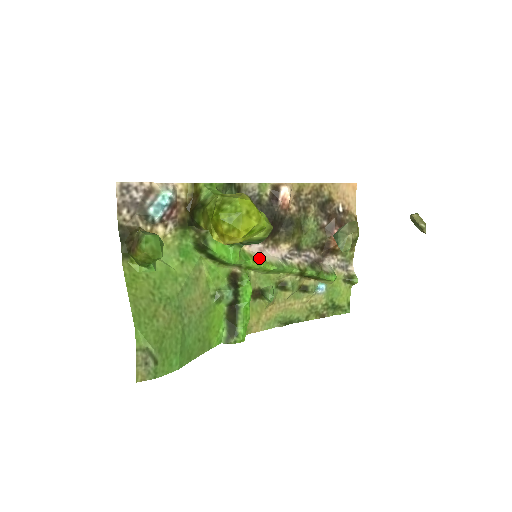
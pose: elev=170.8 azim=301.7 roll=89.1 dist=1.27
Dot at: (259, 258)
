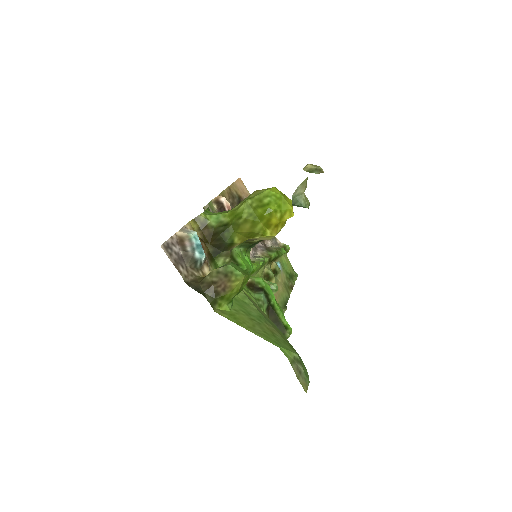
Dot at: occluded
